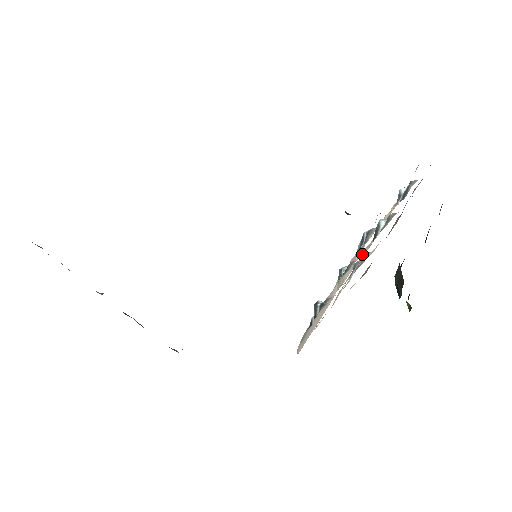
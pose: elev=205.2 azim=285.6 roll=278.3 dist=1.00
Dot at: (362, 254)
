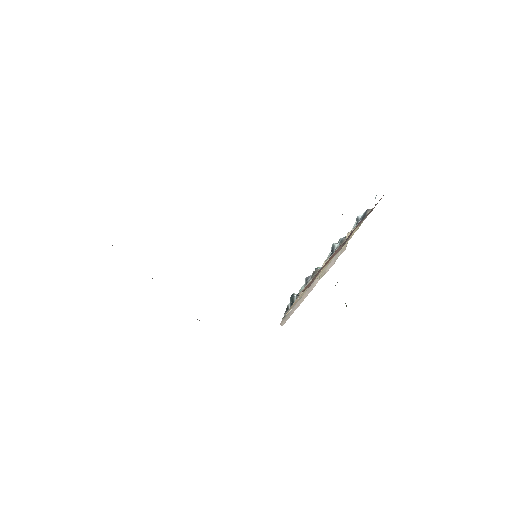
Dot at: (323, 264)
